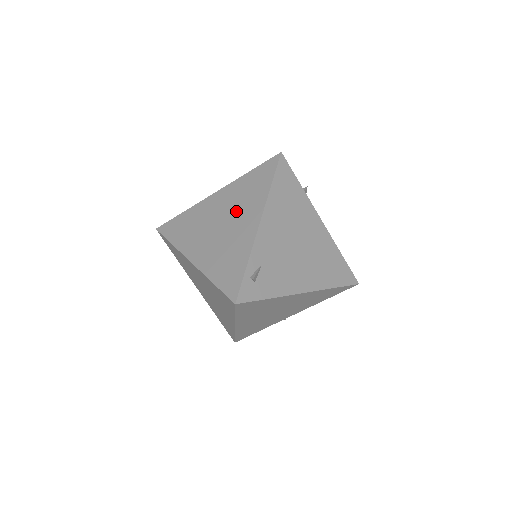
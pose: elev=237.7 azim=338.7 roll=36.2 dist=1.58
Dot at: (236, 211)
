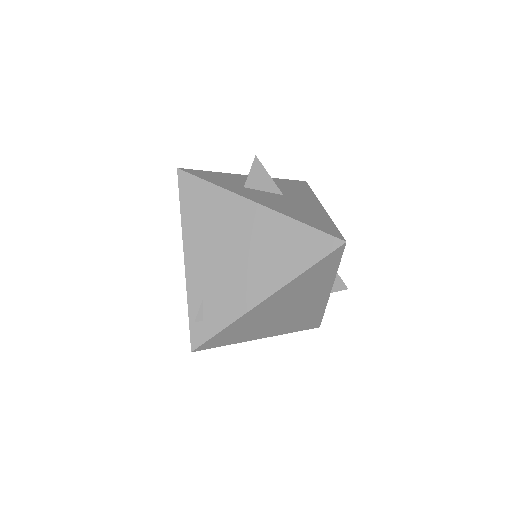
Dot at: occluded
